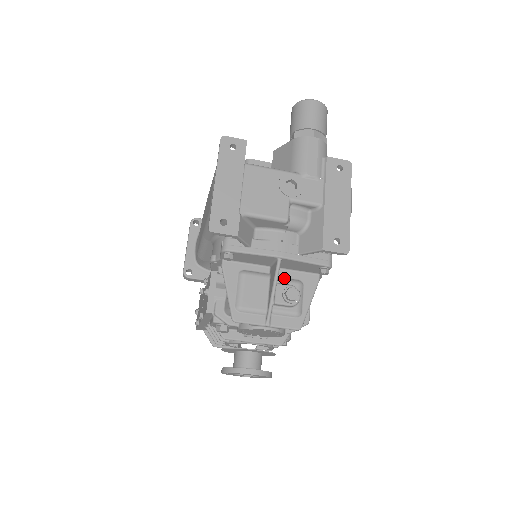
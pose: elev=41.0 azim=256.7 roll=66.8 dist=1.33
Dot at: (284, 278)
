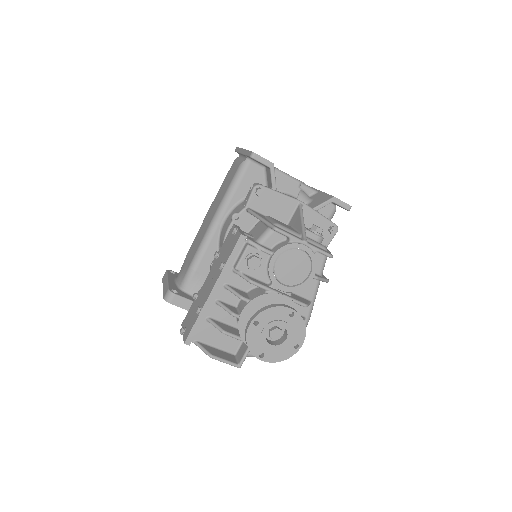
Dot at: occluded
